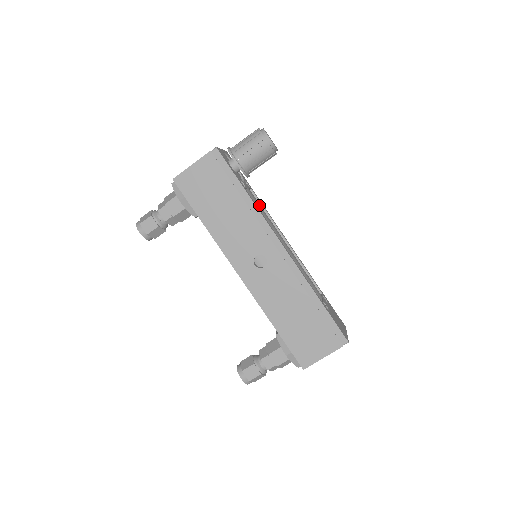
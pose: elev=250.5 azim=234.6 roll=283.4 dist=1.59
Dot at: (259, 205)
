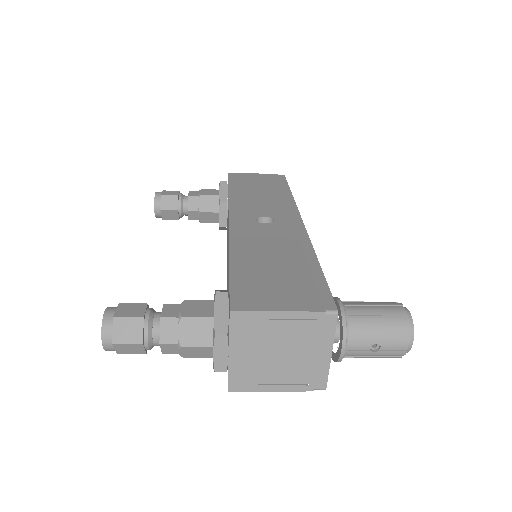
Dot at: occluded
